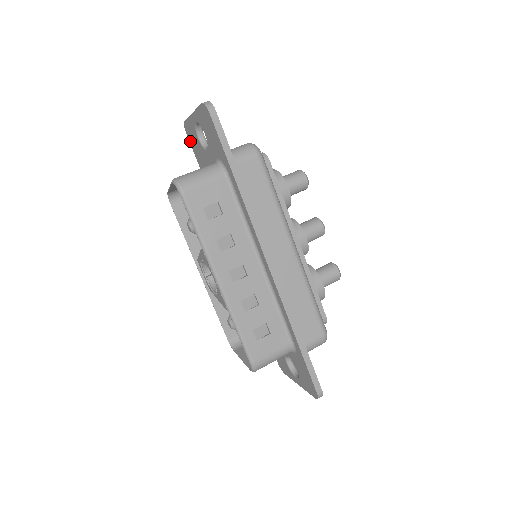
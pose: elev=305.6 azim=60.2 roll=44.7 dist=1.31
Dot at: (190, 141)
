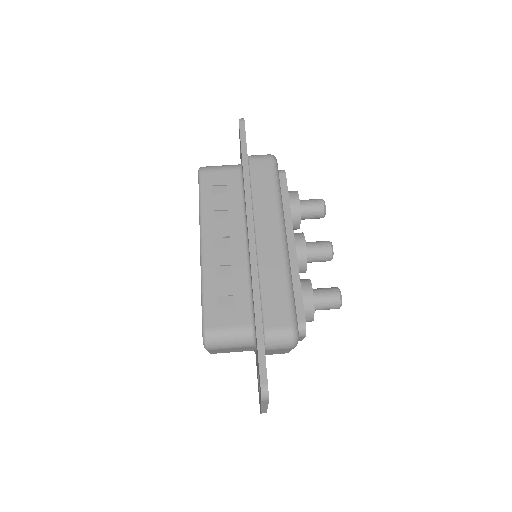
Dot at: occluded
